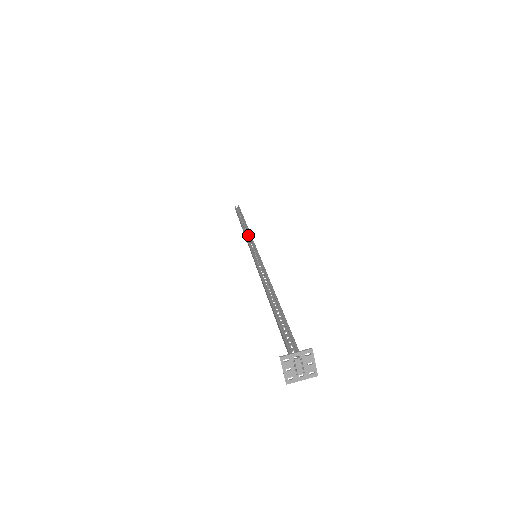
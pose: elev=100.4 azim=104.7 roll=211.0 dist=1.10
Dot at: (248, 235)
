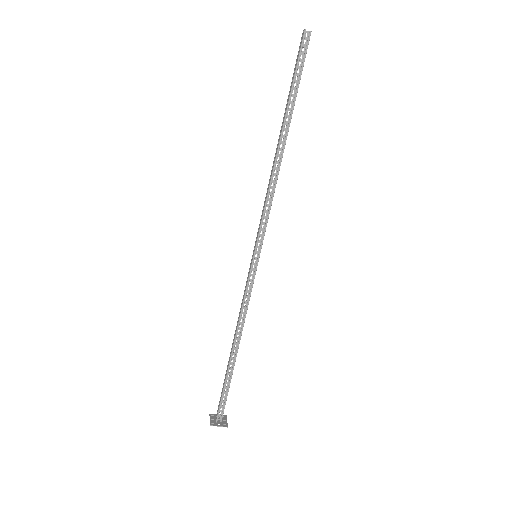
Dot at: (272, 188)
